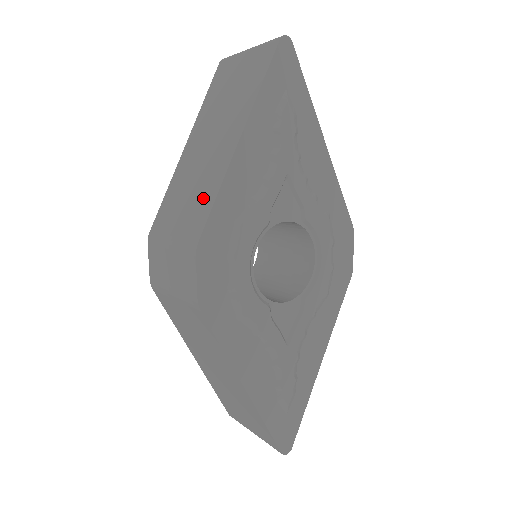
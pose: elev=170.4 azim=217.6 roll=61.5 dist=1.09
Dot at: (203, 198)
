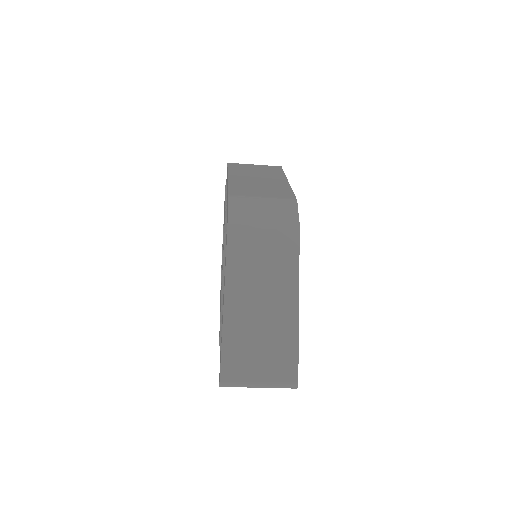
Dot at: (280, 190)
